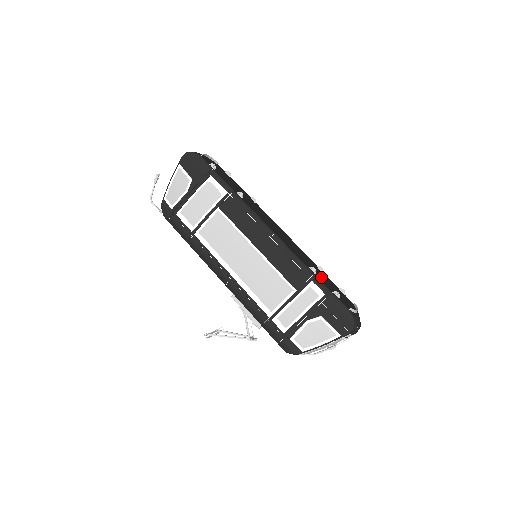
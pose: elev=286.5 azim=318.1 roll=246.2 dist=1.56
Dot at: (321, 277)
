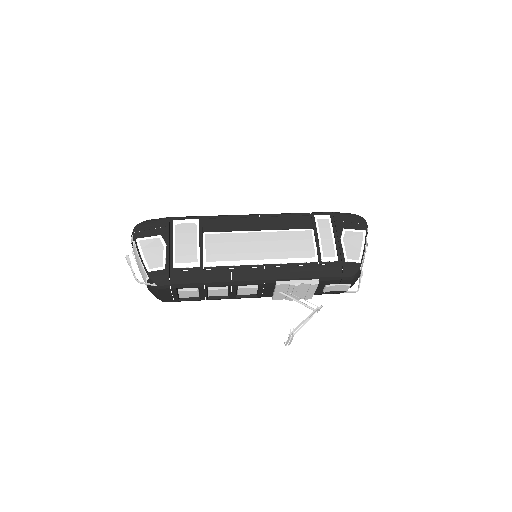
Dot at: occluded
